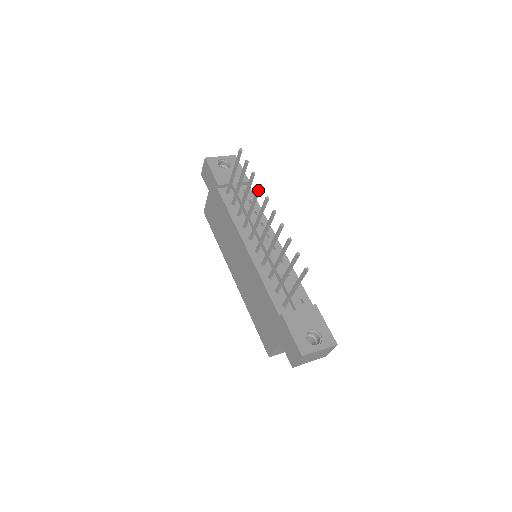
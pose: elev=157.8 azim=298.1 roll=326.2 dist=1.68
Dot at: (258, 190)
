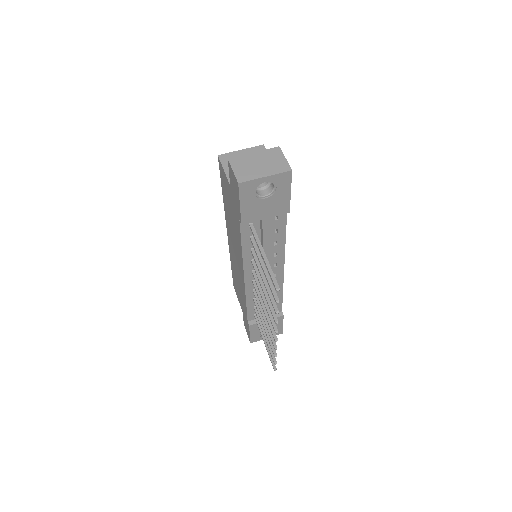
Dot at: (273, 317)
